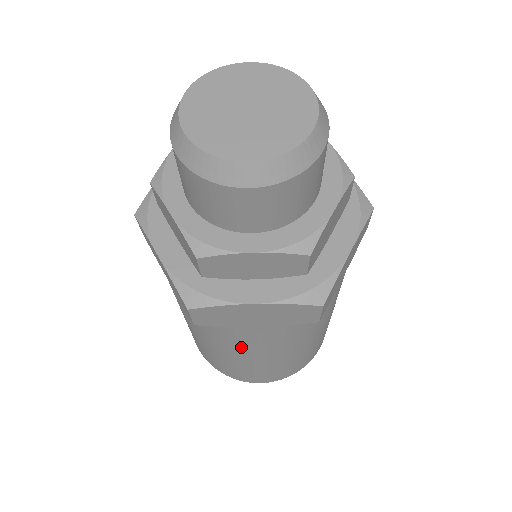
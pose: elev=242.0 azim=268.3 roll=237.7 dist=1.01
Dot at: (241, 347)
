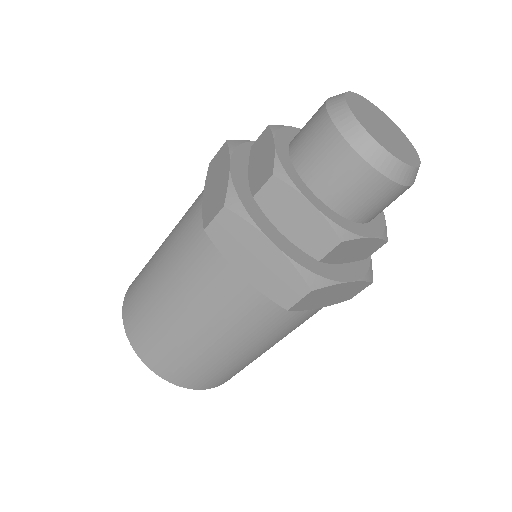
Dot at: (197, 295)
